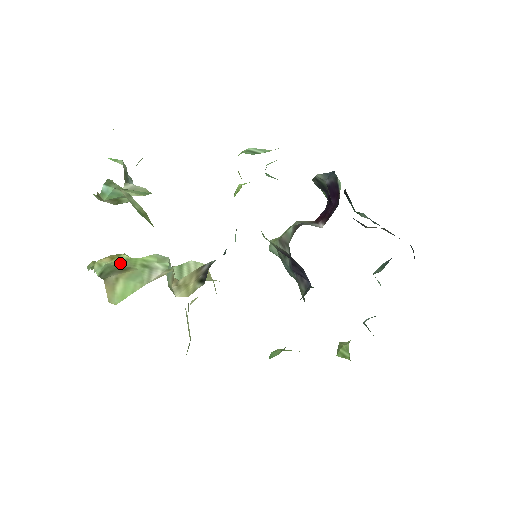
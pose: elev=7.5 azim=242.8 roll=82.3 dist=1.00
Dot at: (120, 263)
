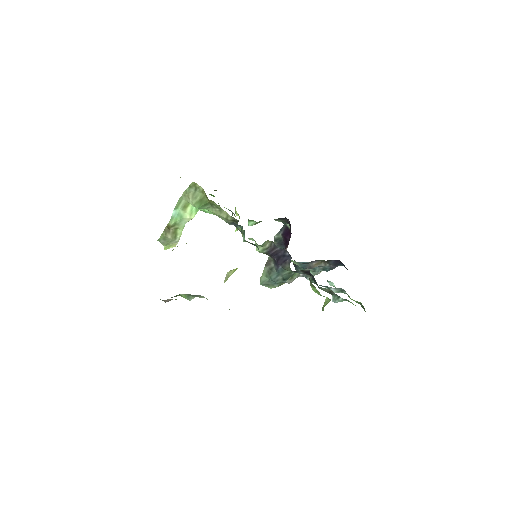
Dot at: occluded
